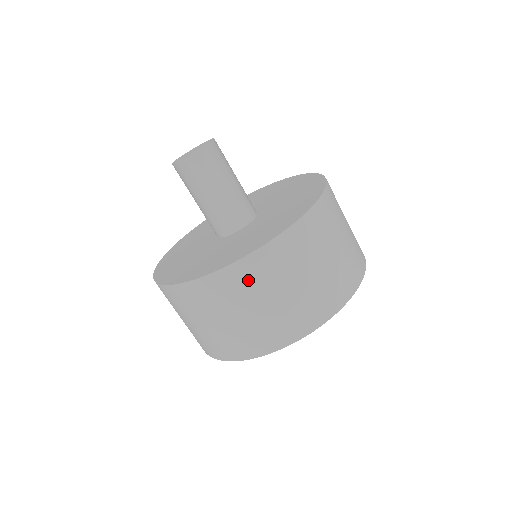
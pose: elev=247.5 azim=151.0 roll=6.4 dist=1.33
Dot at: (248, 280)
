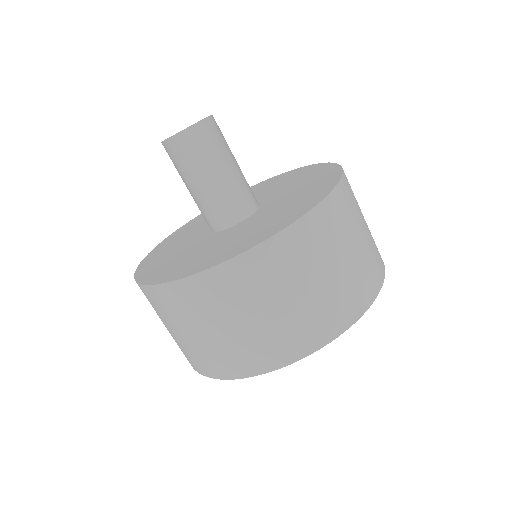
Dot at: (237, 286)
